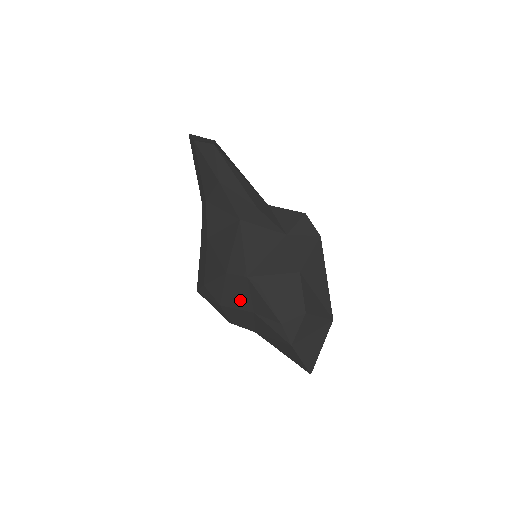
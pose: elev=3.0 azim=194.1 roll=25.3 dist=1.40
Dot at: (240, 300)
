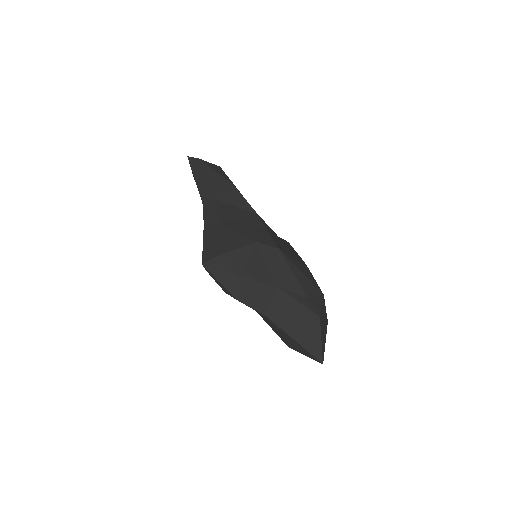
Dot at: (265, 272)
